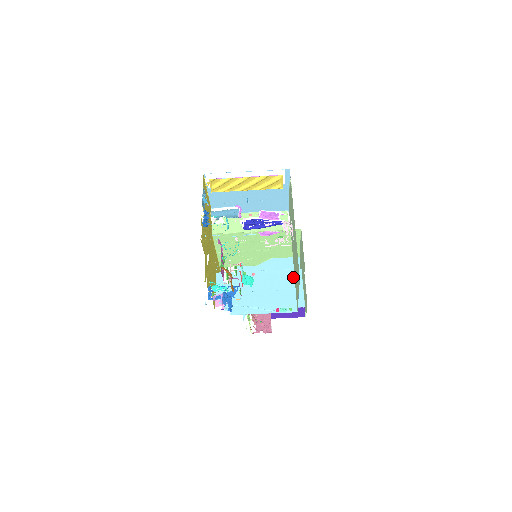
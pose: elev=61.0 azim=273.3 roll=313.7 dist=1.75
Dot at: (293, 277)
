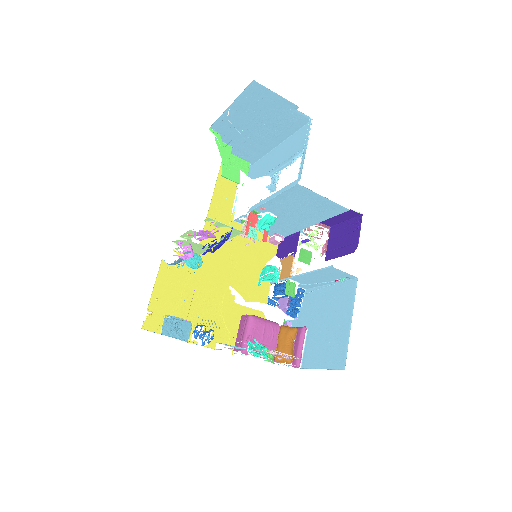
Dot at: (301, 195)
